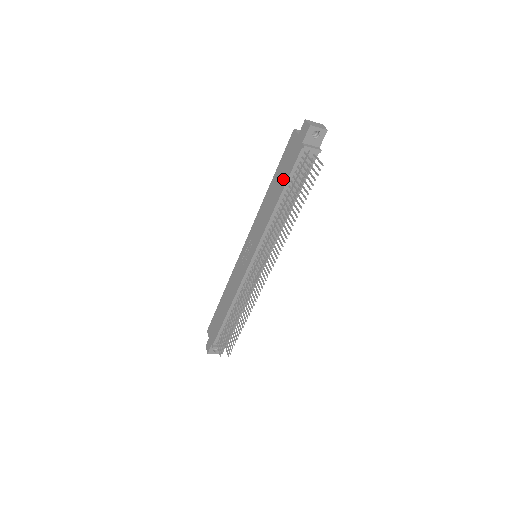
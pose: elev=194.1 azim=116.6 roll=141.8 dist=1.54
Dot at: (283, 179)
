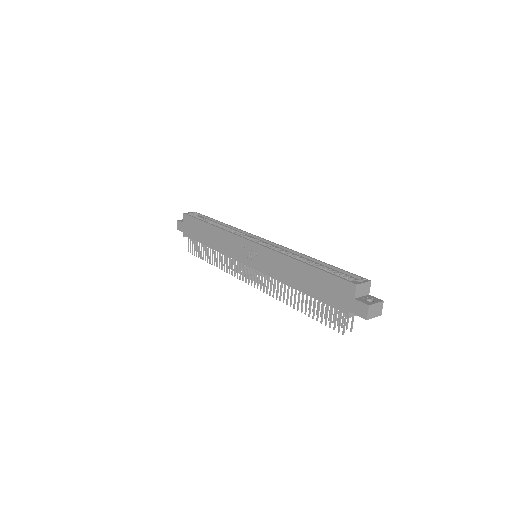
Dot at: (315, 291)
